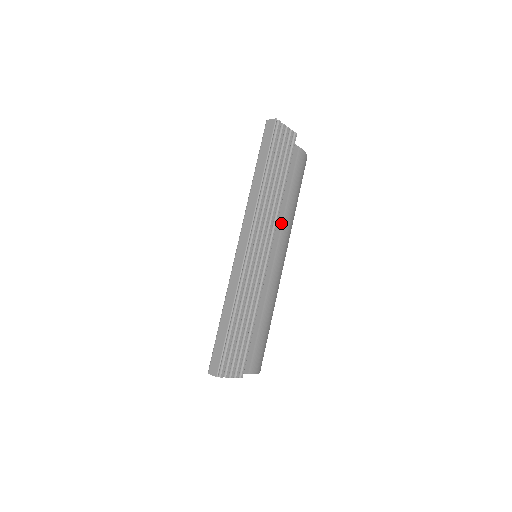
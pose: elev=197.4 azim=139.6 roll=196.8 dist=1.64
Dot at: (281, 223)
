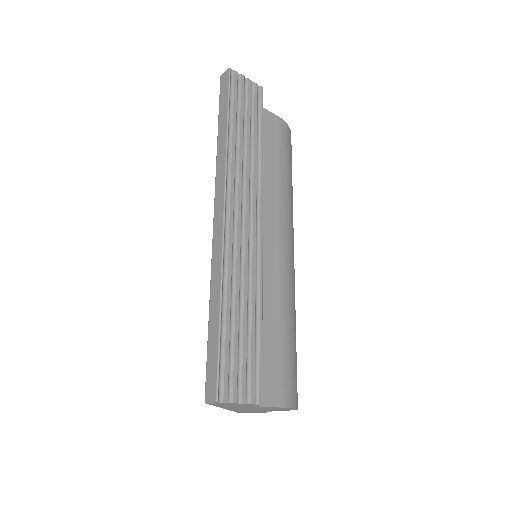
Dot at: (274, 200)
